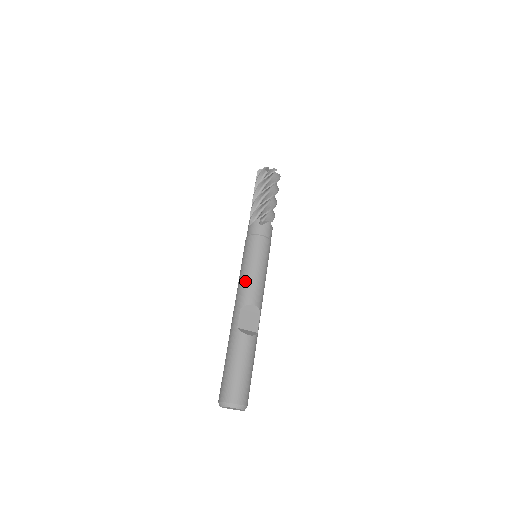
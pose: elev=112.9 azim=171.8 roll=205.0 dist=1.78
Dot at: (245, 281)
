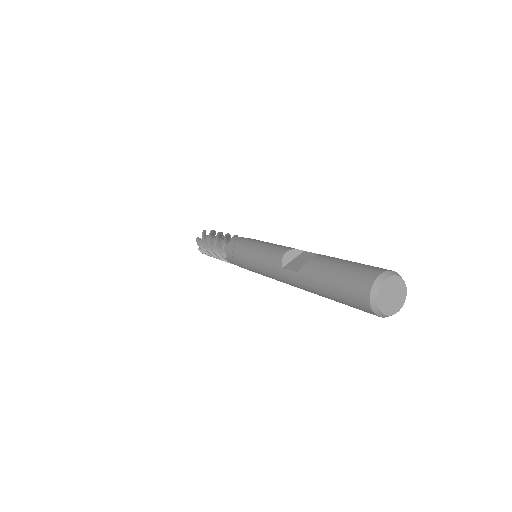
Dot at: (262, 261)
